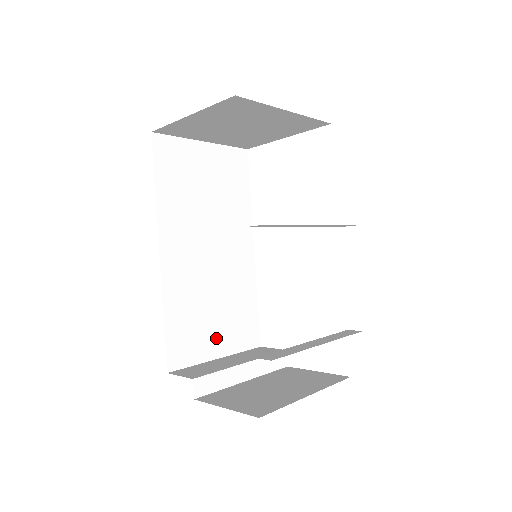
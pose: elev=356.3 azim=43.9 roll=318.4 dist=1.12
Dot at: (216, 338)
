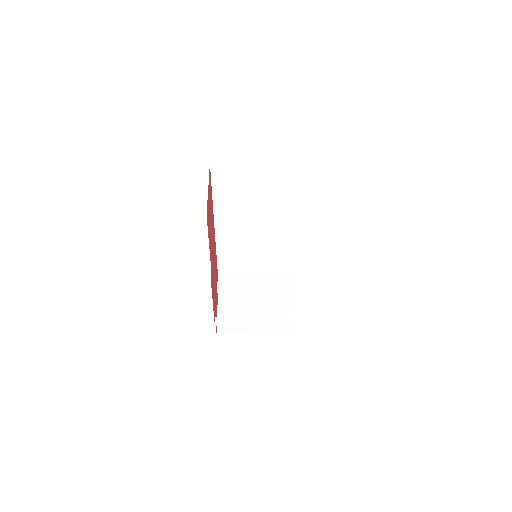
Dot at: (253, 264)
